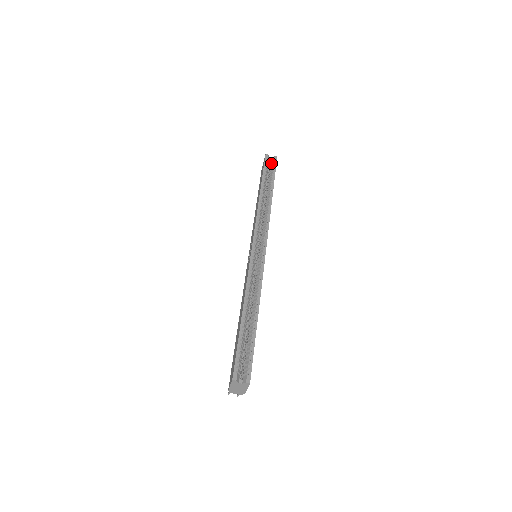
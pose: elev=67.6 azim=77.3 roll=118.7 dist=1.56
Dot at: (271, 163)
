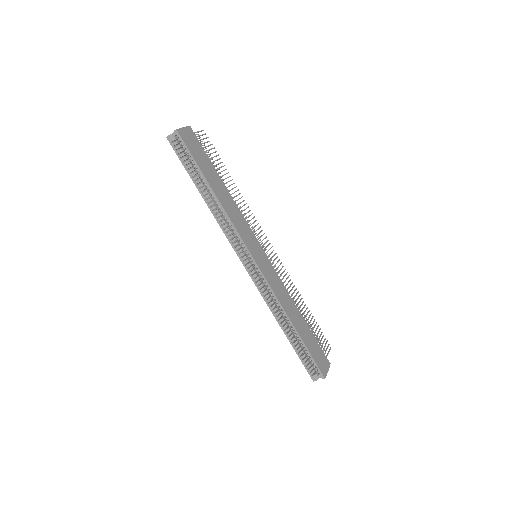
Dot at: (180, 142)
